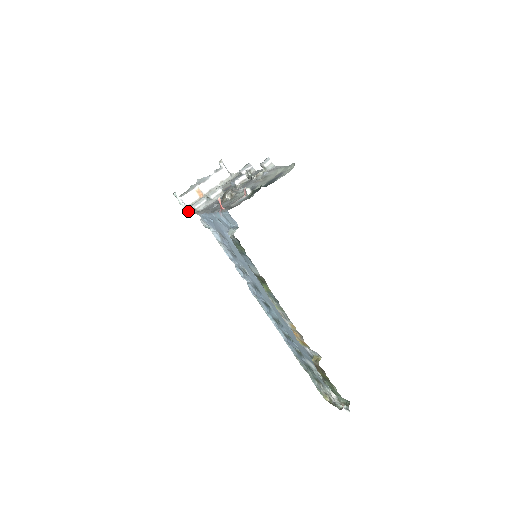
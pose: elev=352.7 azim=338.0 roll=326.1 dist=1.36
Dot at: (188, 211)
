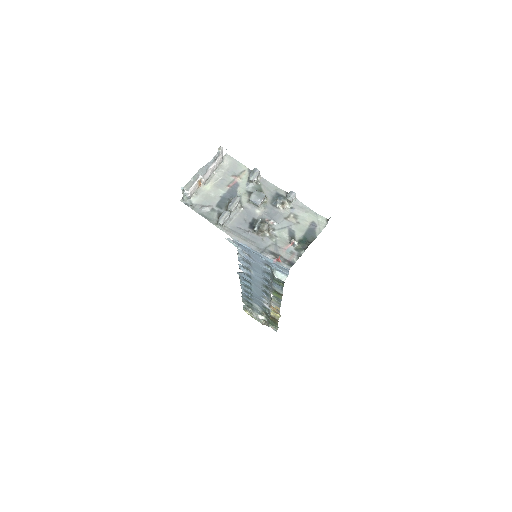
Dot at: (198, 210)
